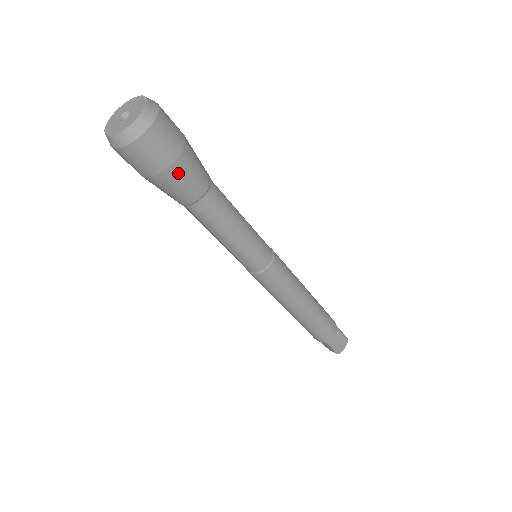
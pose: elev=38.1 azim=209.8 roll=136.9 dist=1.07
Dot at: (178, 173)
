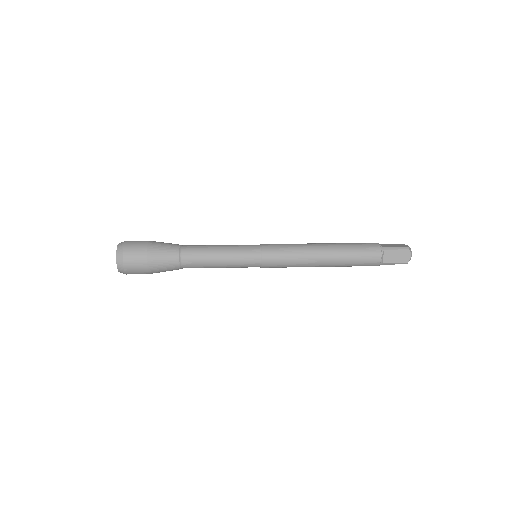
Dot at: (155, 265)
